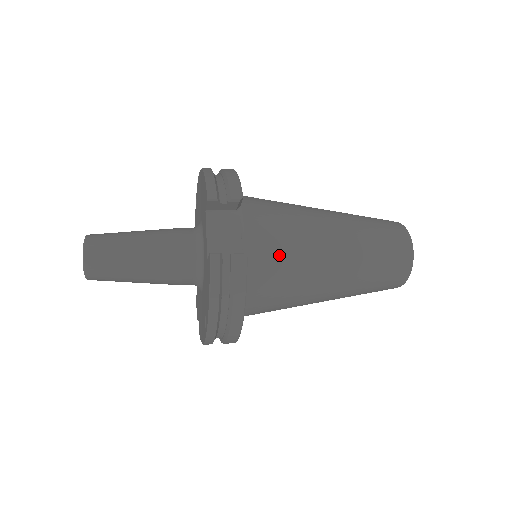
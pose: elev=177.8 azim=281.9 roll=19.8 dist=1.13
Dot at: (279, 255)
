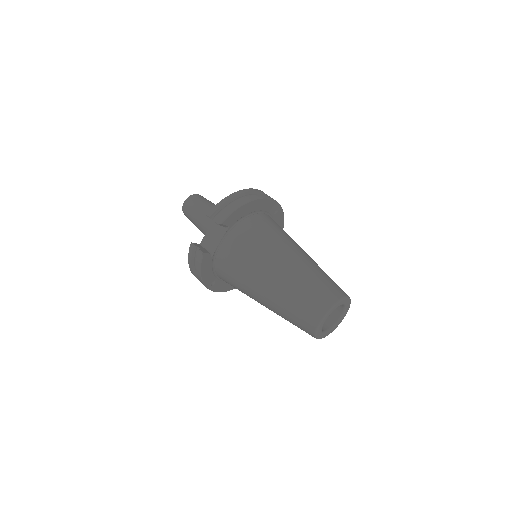
Dot at: (233, 265)
